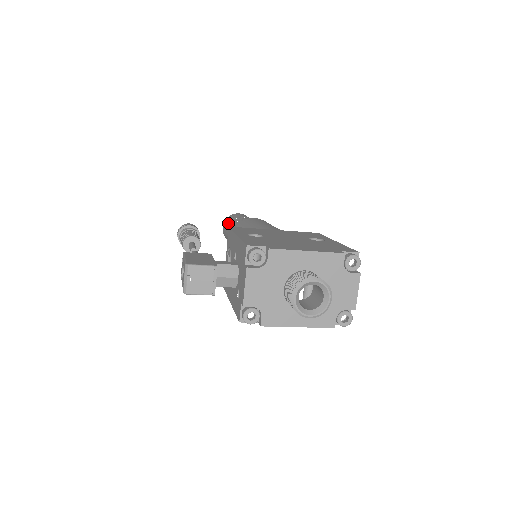
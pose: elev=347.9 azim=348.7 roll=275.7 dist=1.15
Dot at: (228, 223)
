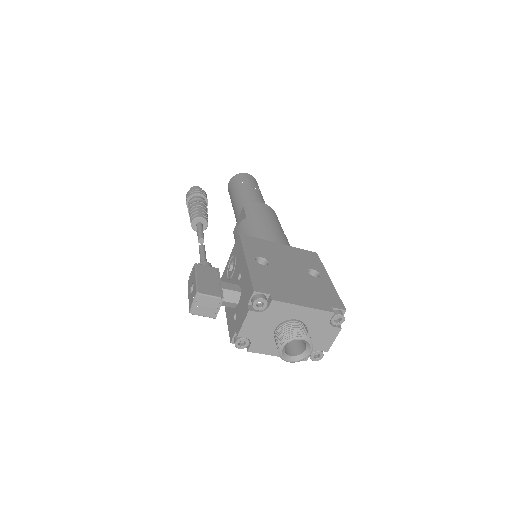
Dot at: (235, 186)
